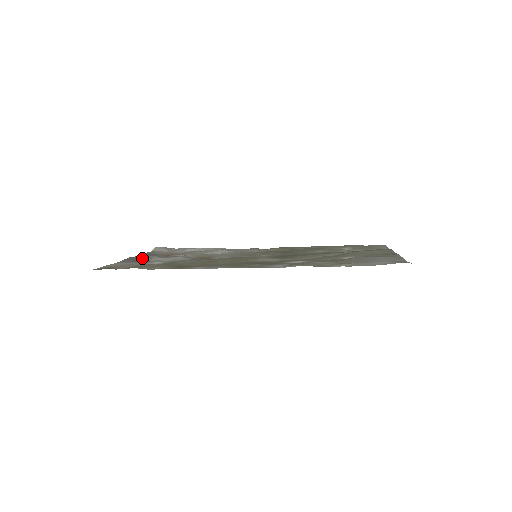
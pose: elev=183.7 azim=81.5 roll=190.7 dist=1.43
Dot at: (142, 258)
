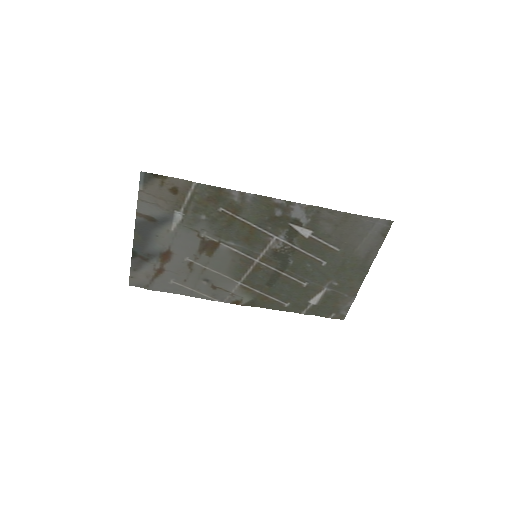
Dot at: (152, 232)
